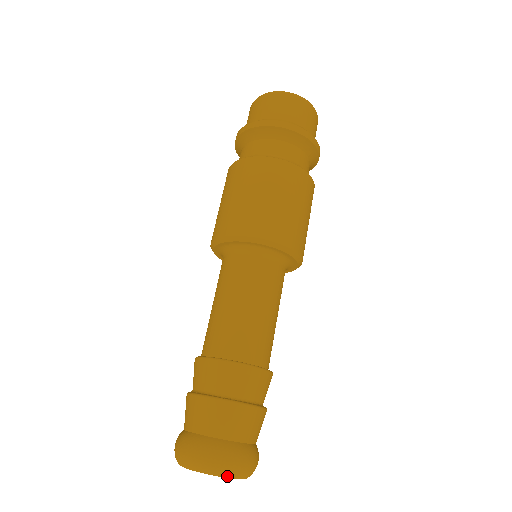
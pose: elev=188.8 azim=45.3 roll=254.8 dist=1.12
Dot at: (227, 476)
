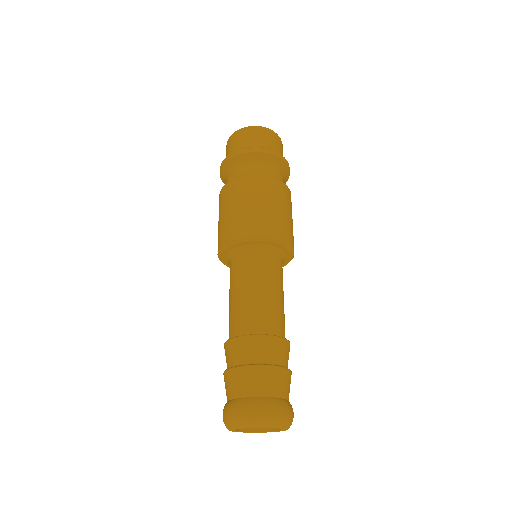
Dot at: (289, 427)
